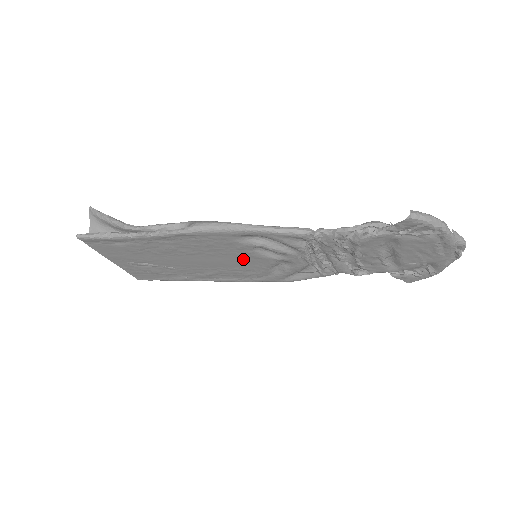
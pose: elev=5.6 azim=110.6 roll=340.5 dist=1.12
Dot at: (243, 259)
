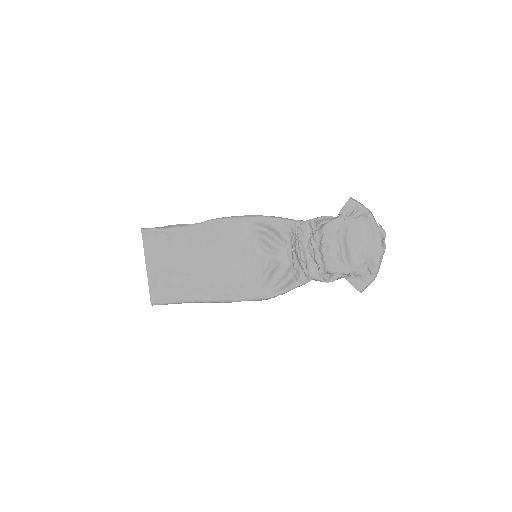
Dot at: (247, 258)
